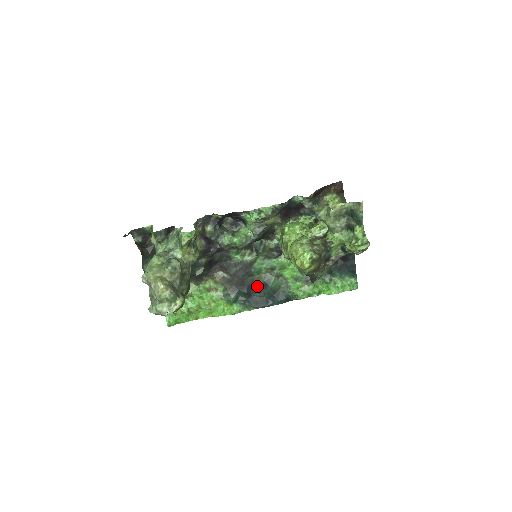
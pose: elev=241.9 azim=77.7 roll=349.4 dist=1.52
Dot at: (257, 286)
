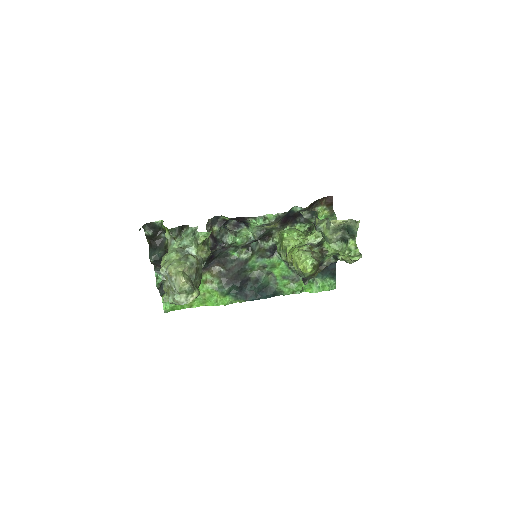
Dot at: (249, 281)
